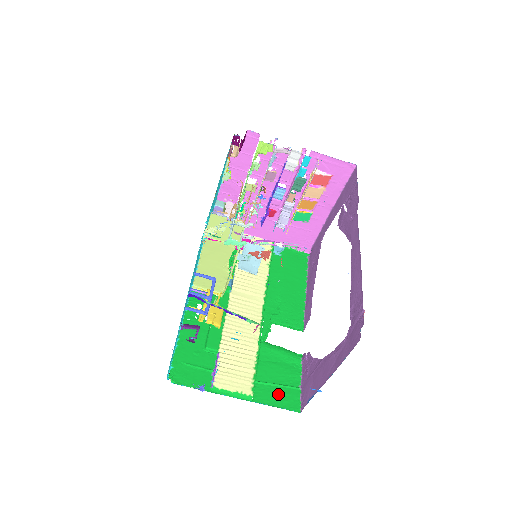
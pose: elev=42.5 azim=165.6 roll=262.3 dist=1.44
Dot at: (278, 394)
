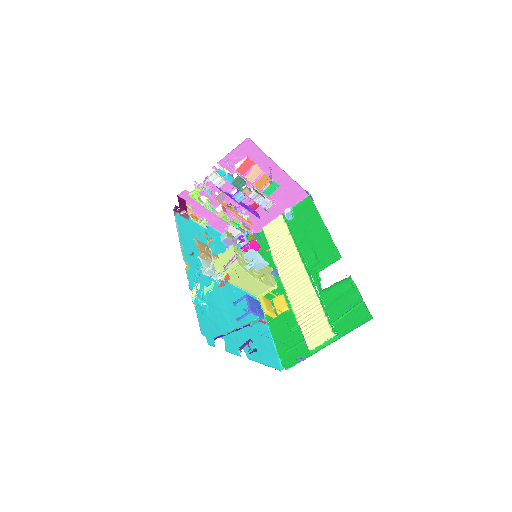
Dot at: (351, 319)
